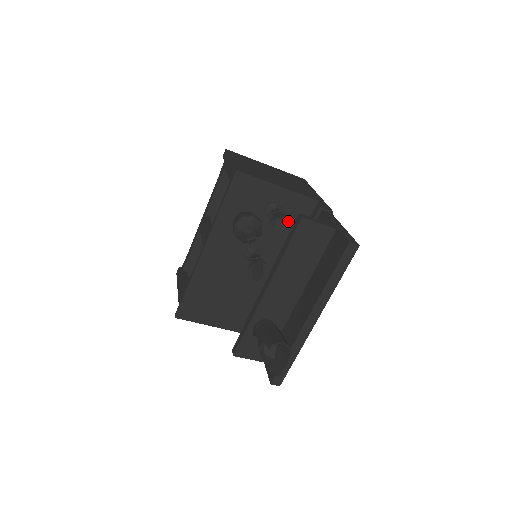
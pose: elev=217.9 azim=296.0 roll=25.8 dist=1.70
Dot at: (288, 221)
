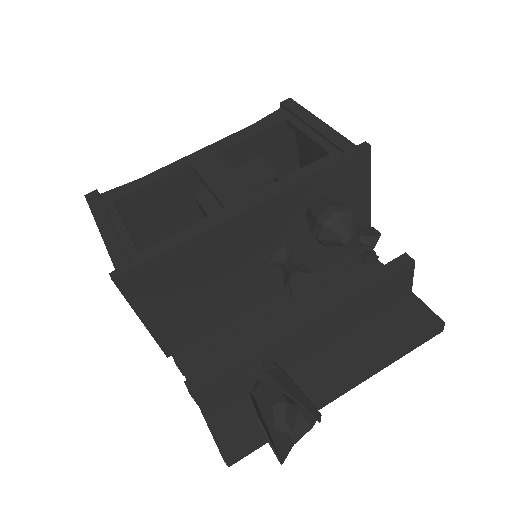
Dot at: occluded
